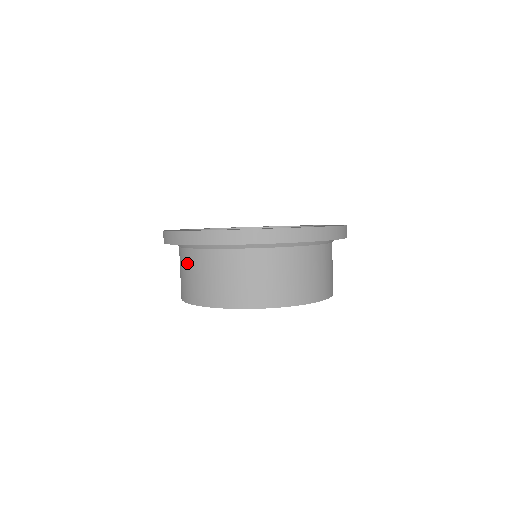
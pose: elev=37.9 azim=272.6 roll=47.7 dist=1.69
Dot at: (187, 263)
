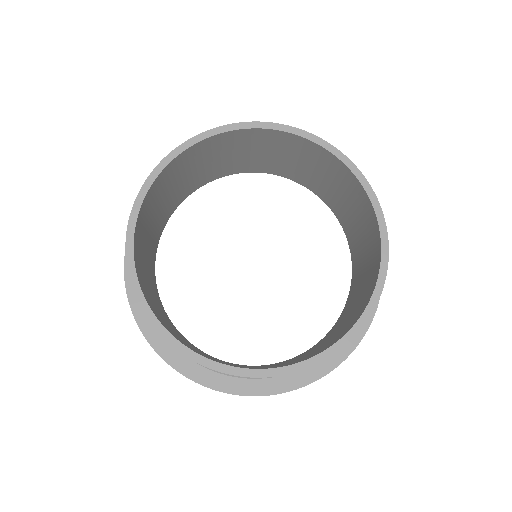
Dot at: occluded
